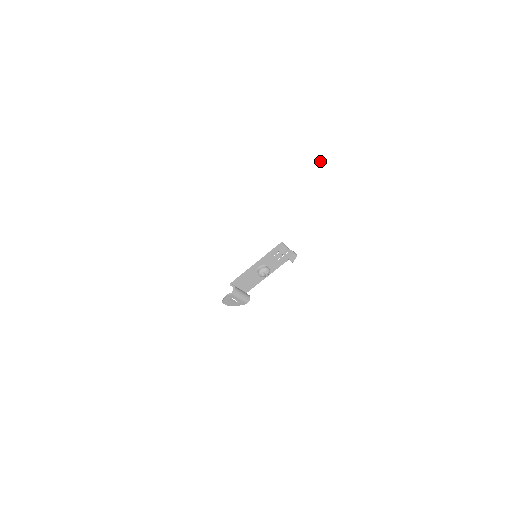
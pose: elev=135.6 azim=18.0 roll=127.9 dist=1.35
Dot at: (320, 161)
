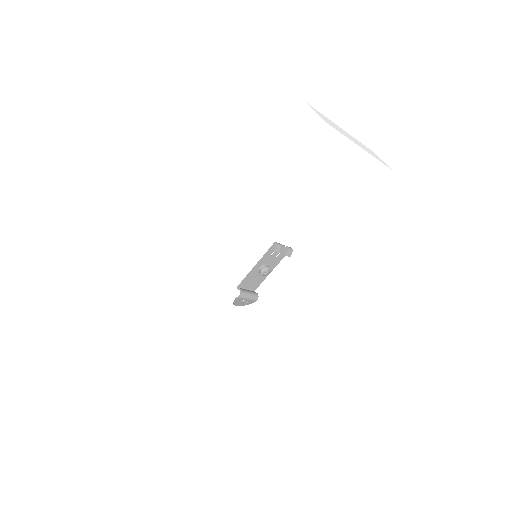
Dot at: (292, 165)
